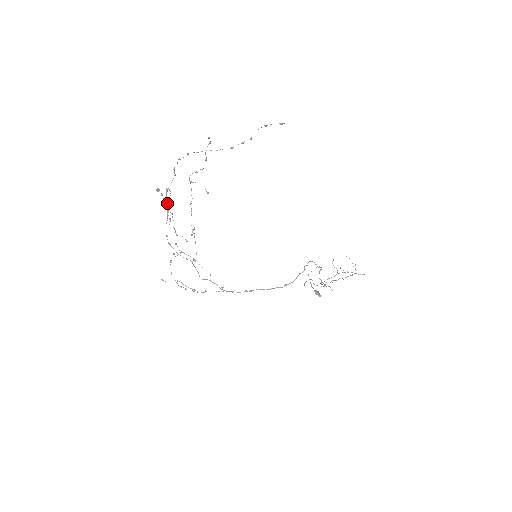
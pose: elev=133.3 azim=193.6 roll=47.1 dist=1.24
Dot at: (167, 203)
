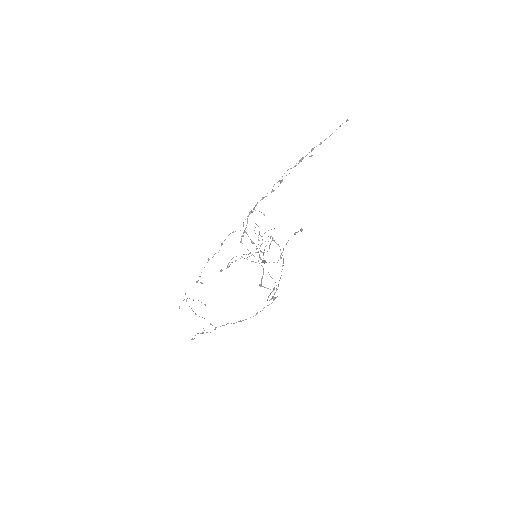
Dot at: occluded
